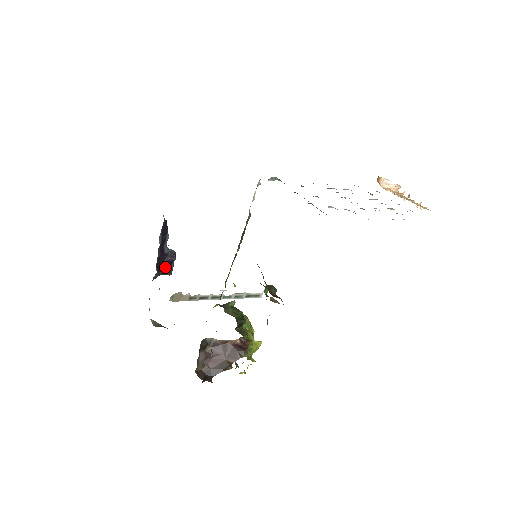
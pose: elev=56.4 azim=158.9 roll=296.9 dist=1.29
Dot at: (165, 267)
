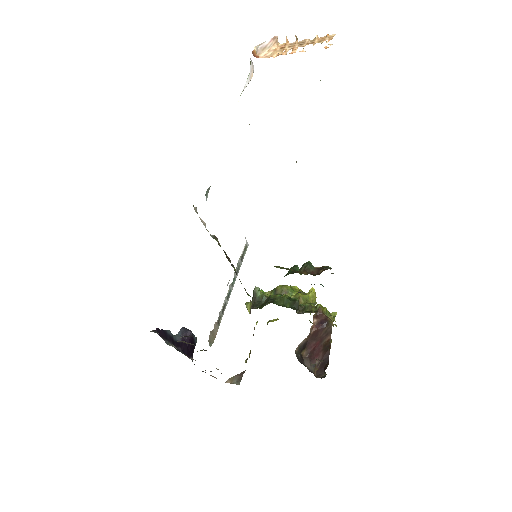
Dot at: (192, 347)
